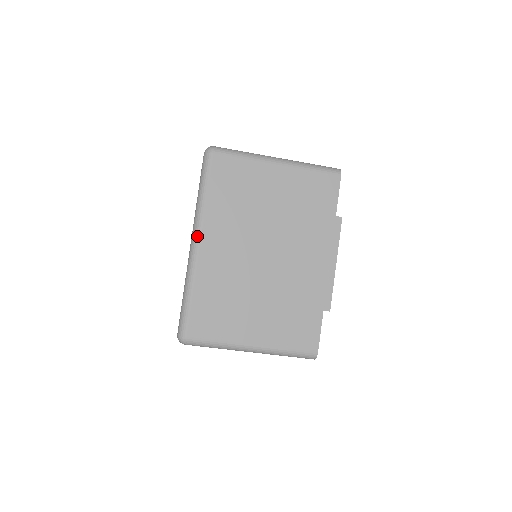
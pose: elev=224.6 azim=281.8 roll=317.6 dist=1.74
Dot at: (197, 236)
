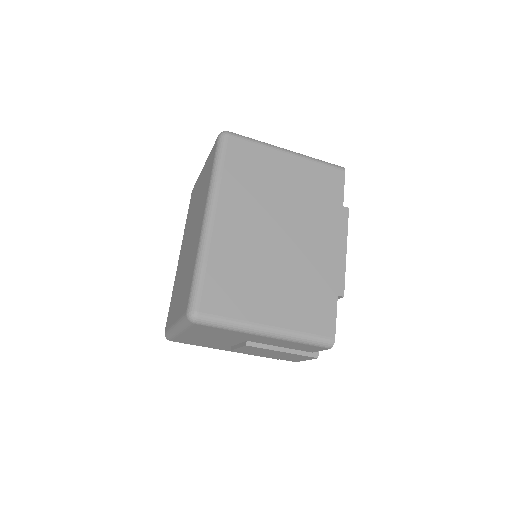
Dot at: (212, 209)
